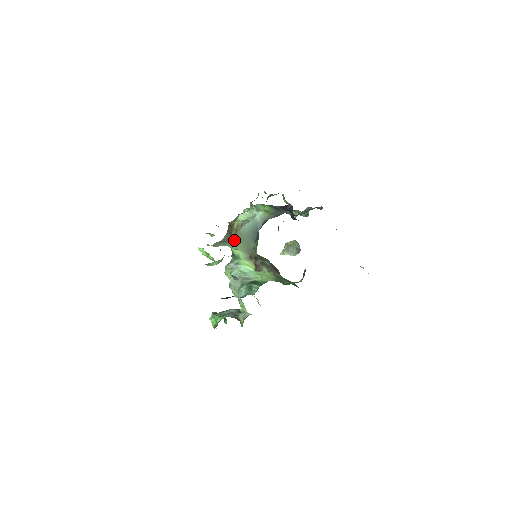
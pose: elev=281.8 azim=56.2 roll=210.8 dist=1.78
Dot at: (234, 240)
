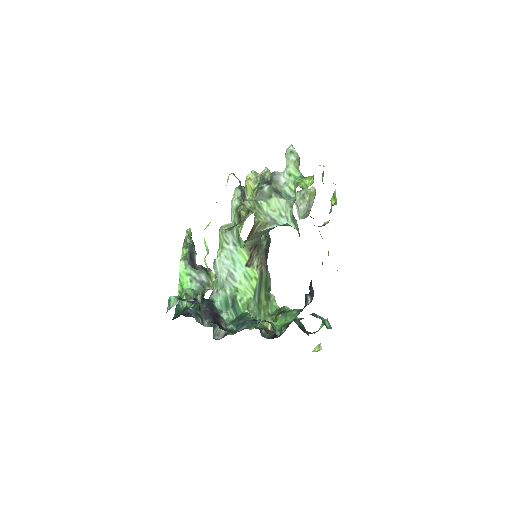
Dot at: occluded
